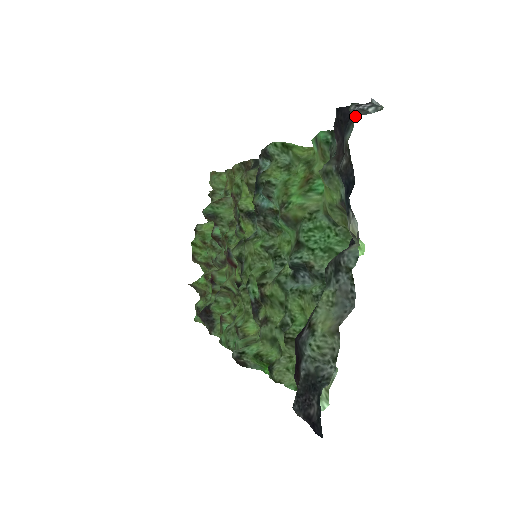
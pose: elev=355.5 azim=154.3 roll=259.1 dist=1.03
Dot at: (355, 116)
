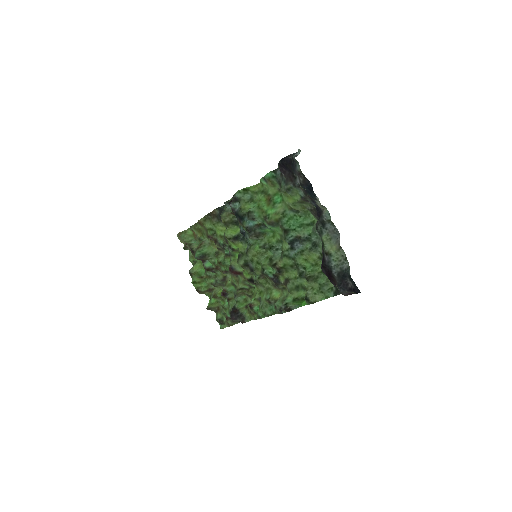
Dot at: occluded
